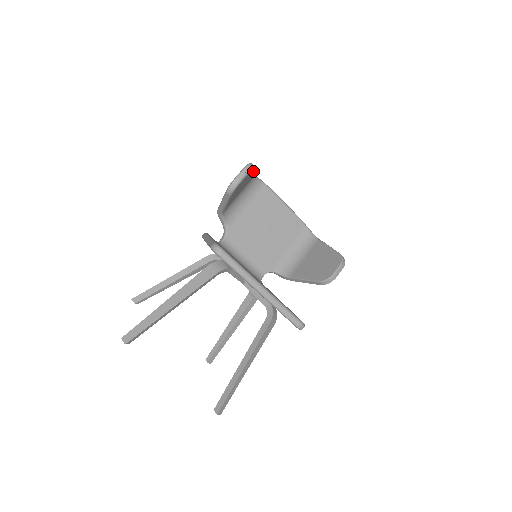
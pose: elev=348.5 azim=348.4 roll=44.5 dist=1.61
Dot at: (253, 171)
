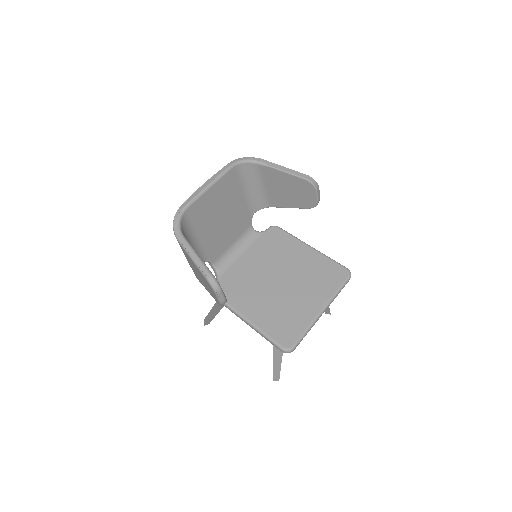
Dot at: (205, 266)
